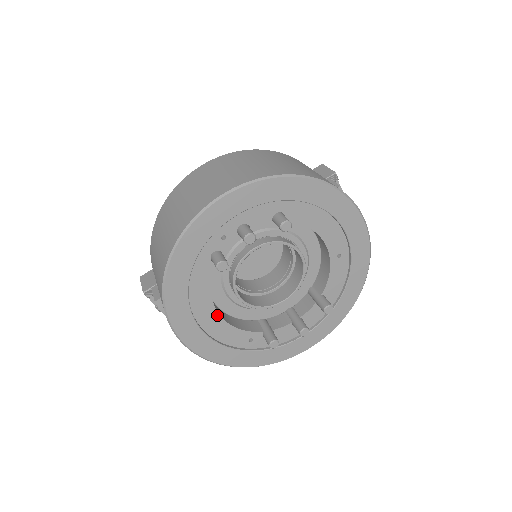
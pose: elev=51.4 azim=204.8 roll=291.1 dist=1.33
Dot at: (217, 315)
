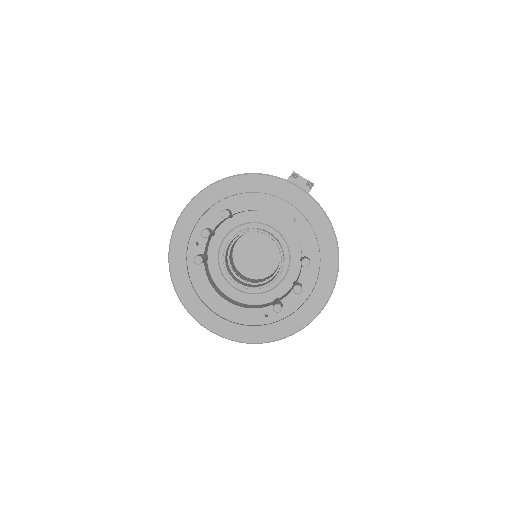
Dot at: (227, 302)
